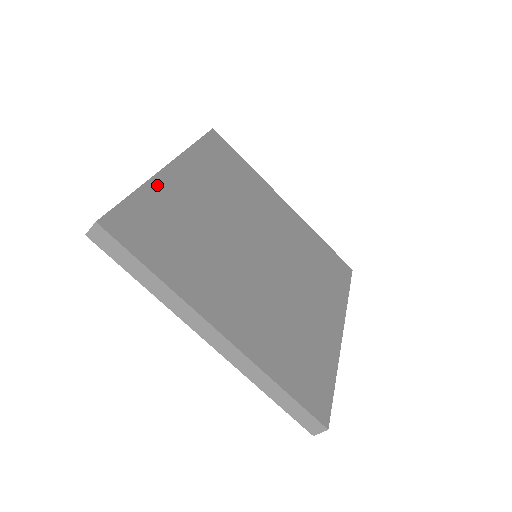
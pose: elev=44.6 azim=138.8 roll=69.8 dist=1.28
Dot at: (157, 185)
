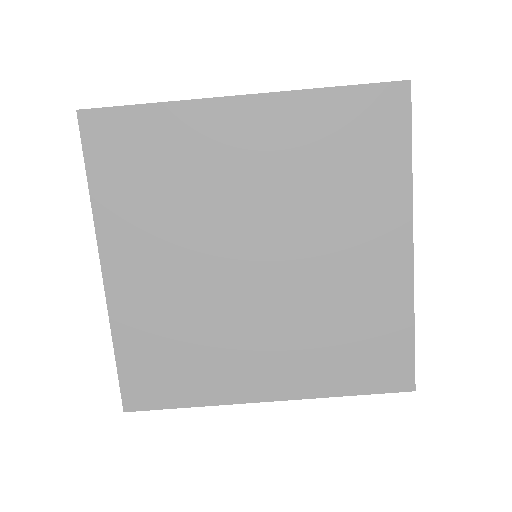
Dot at: (119, 316)
